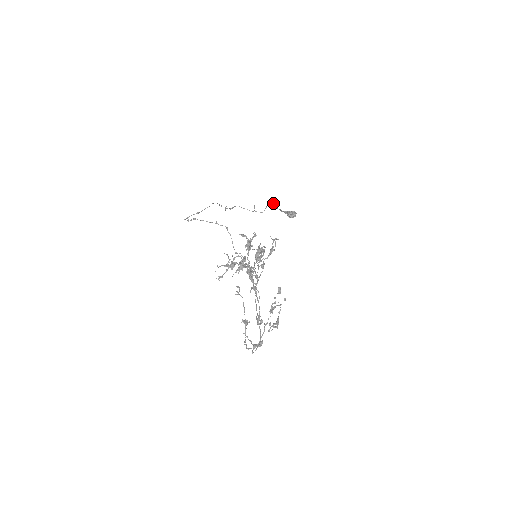
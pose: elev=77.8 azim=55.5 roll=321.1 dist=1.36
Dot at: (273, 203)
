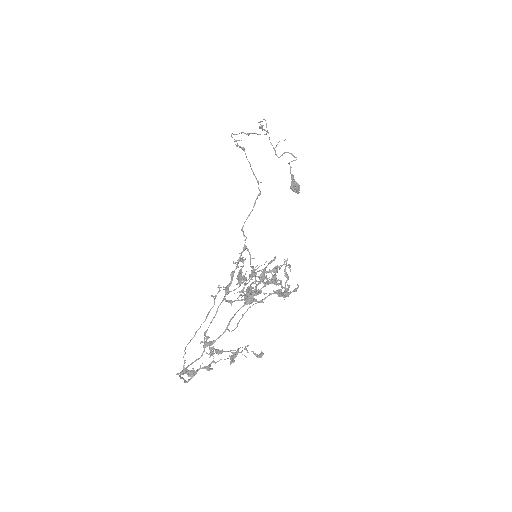
Dot at: (293, 155)
